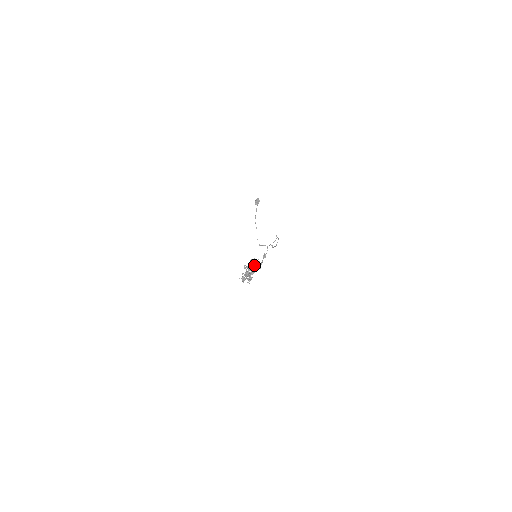
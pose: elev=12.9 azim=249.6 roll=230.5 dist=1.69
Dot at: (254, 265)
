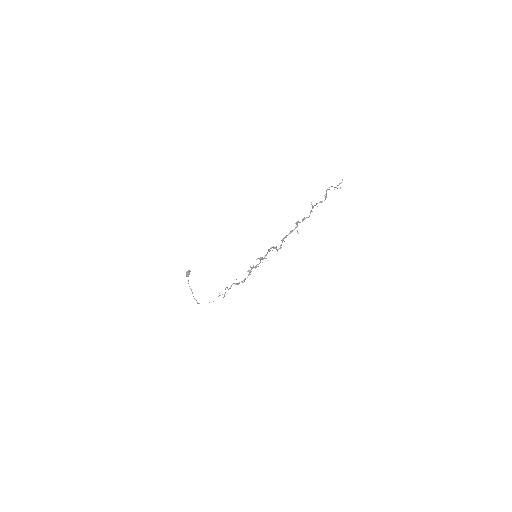
Dot at: (340, 183)
